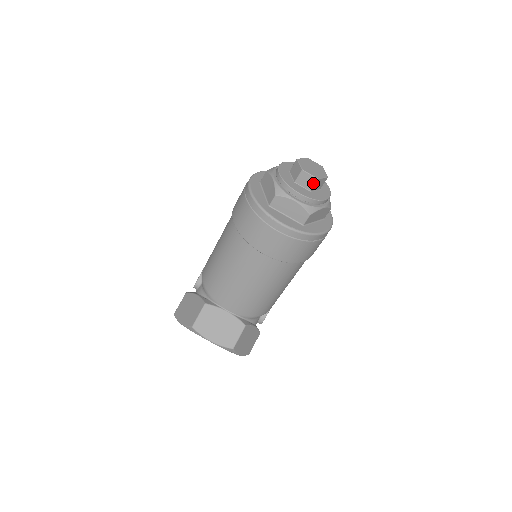
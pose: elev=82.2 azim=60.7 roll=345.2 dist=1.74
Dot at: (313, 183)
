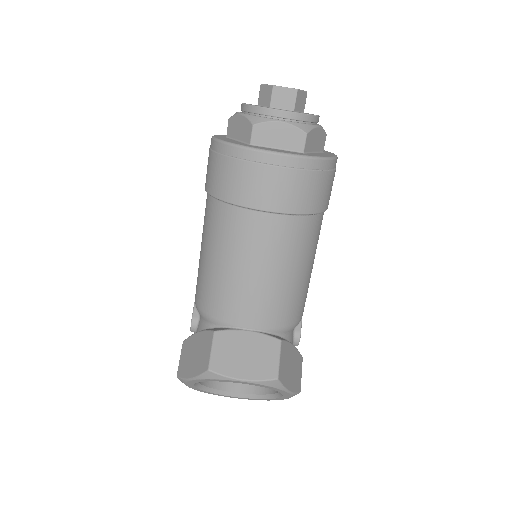
Dot at: (293, 98)
